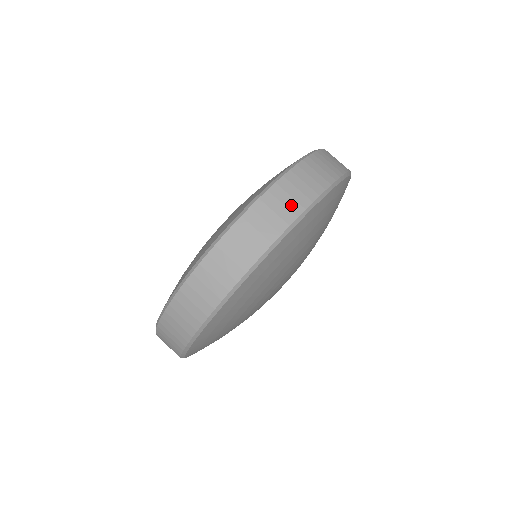
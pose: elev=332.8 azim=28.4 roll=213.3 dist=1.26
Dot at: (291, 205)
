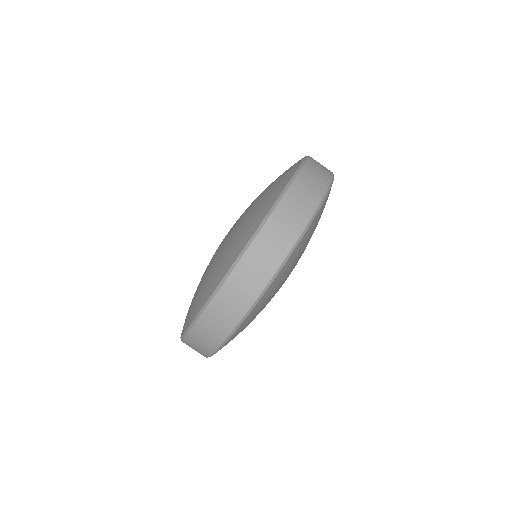
Dot at: (325, 169)
